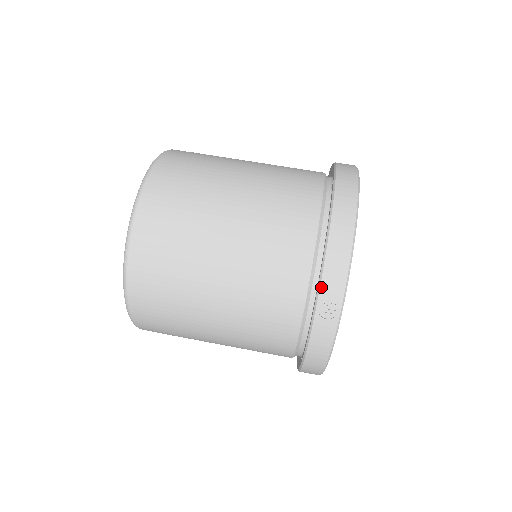
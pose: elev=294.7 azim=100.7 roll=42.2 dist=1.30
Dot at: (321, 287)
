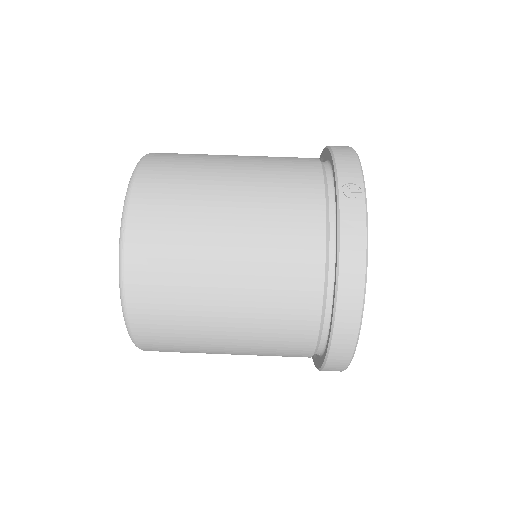
Dot at: (338, 174)
